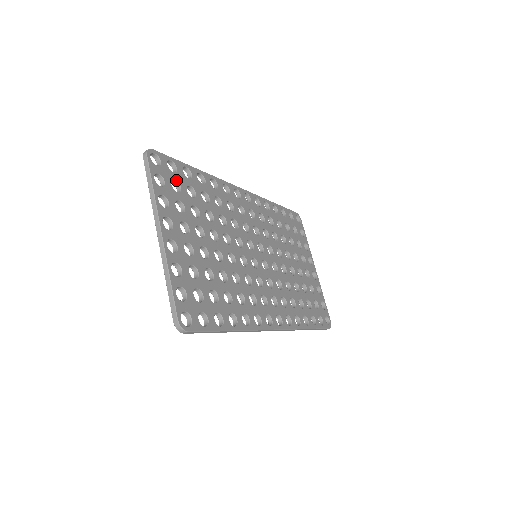
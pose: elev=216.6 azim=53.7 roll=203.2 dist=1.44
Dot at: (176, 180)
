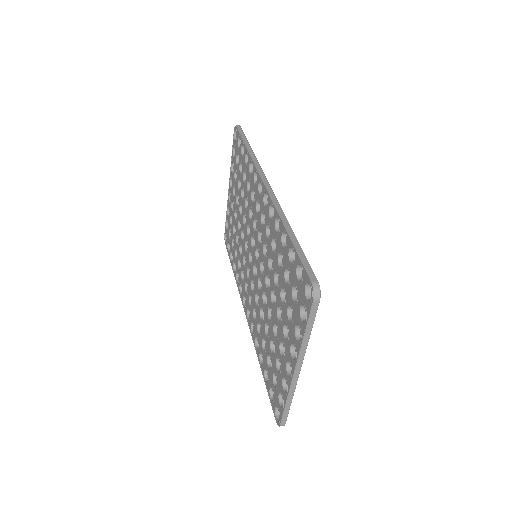
Dot at: occluded
